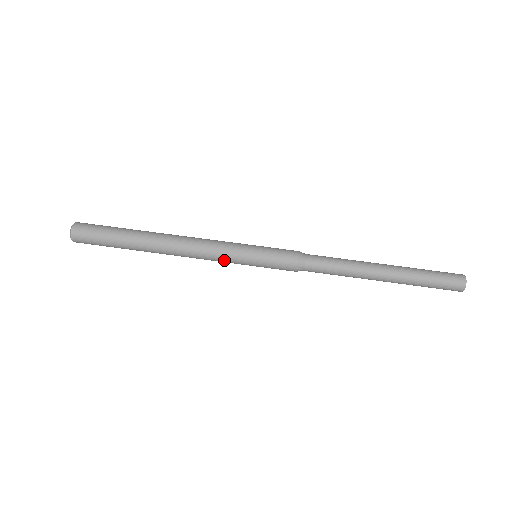
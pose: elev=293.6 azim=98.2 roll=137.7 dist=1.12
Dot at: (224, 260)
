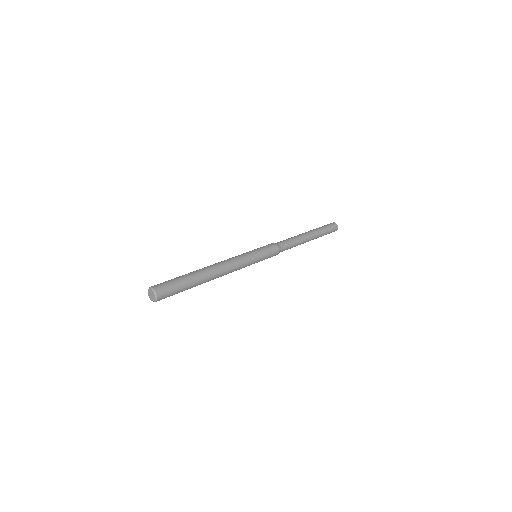
Dot at: occluded
